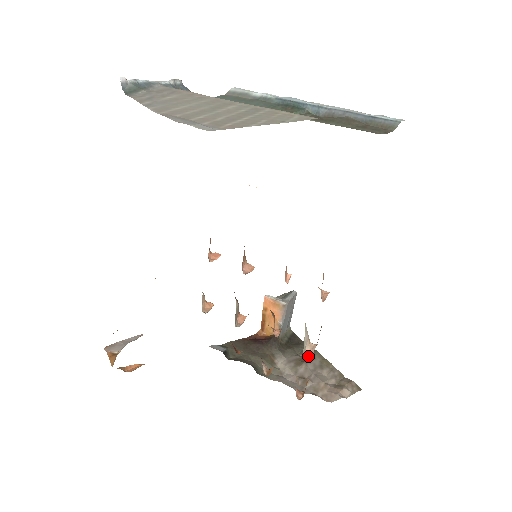
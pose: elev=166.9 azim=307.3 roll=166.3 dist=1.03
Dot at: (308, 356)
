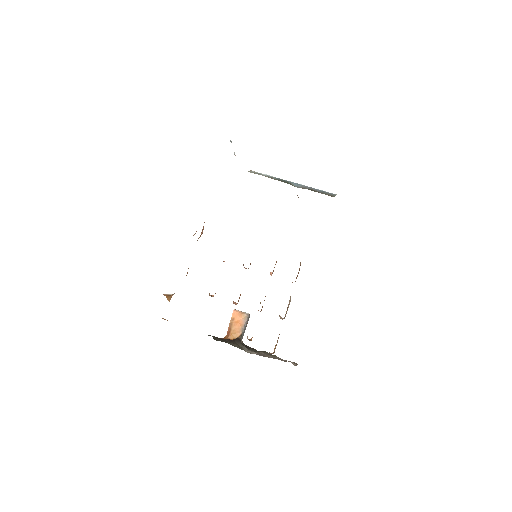
Dot at: (282, 319)
